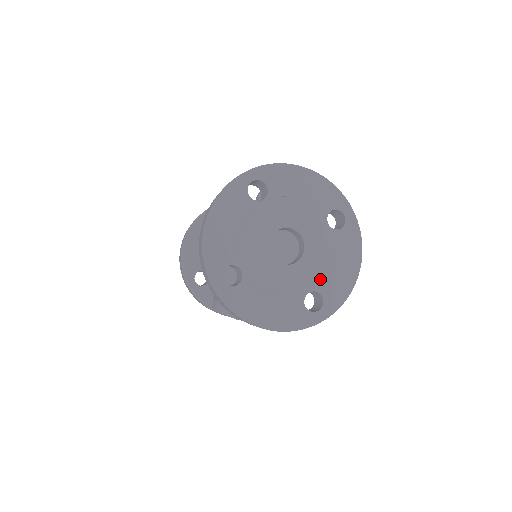
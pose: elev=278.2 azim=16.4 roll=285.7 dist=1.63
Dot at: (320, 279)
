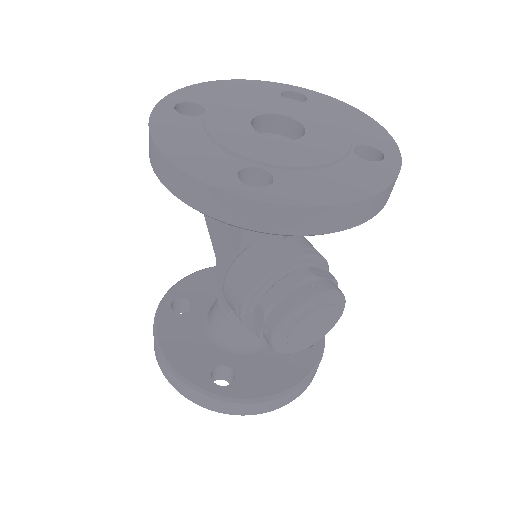
Dot at: (346, 133)
